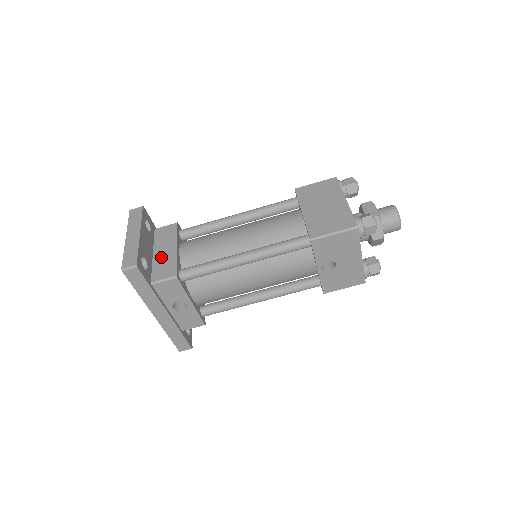
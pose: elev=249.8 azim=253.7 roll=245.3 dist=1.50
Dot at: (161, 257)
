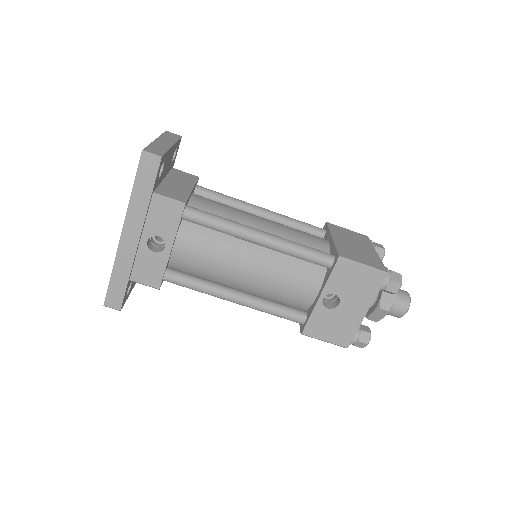
Dot at: (173, 185)
